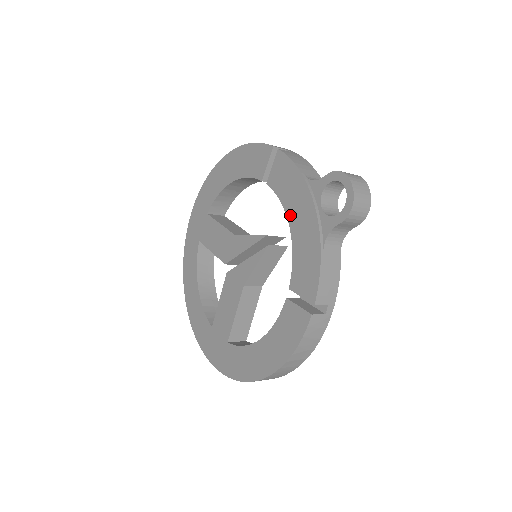
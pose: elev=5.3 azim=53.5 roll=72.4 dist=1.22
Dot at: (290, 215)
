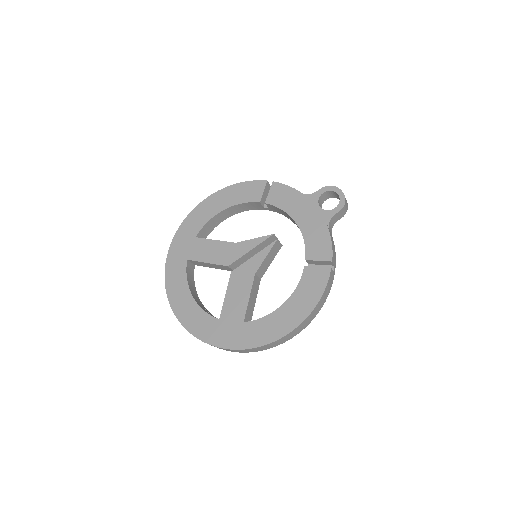
Dot at: (295, 216)
